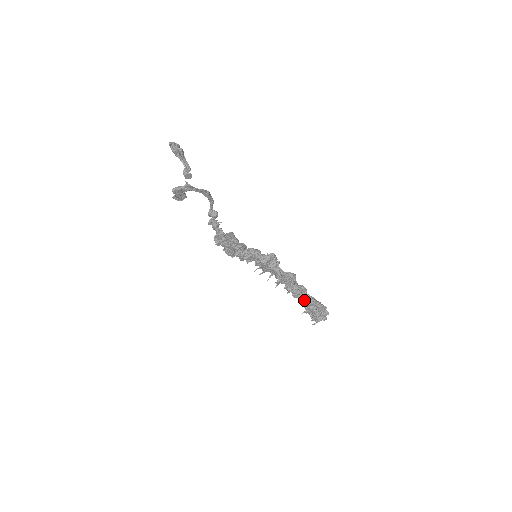
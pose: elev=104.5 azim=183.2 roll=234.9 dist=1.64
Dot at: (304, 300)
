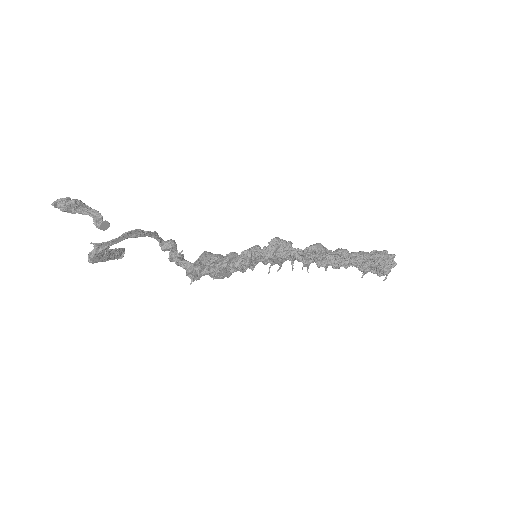
Dot at: (352, 263)
